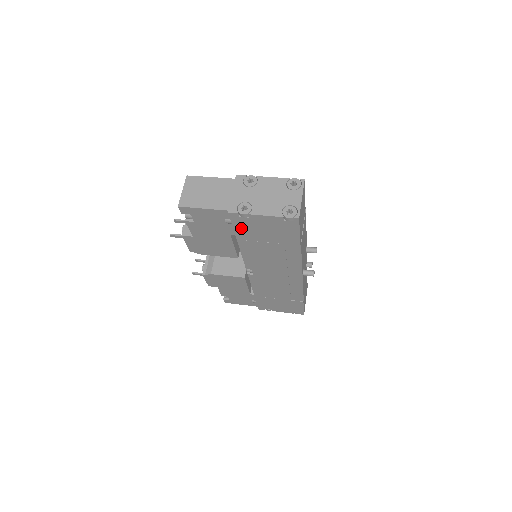
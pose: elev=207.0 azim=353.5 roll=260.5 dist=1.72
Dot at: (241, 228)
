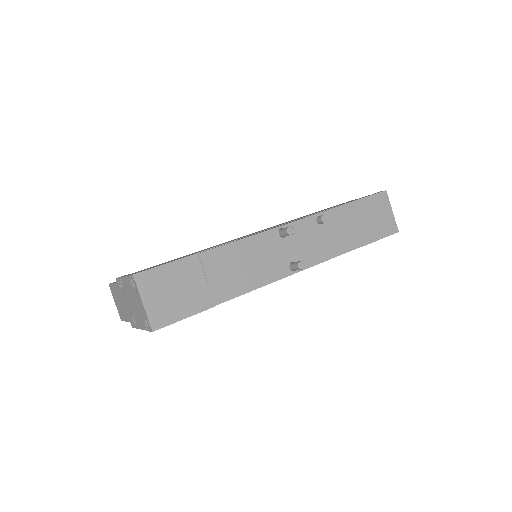
Dot at: occluded
